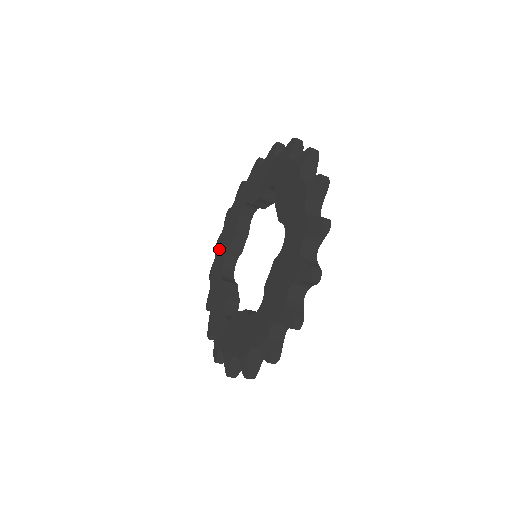
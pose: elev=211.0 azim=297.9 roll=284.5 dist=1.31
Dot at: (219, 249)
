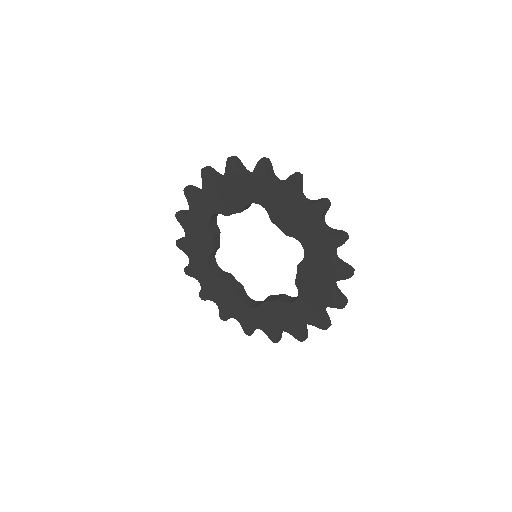
Dot at: (192, 252)
